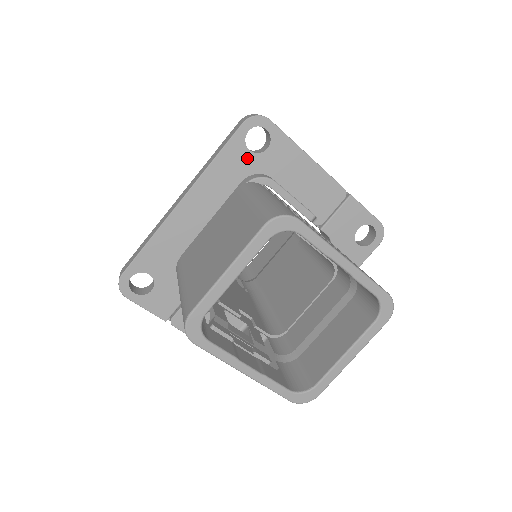
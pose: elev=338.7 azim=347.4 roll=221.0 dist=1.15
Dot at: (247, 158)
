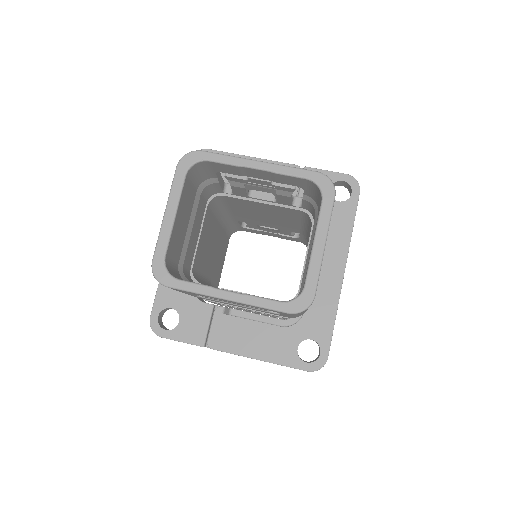
Dot at: occluded
